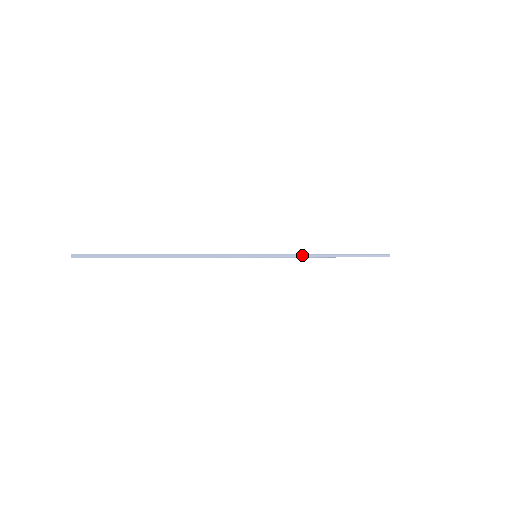
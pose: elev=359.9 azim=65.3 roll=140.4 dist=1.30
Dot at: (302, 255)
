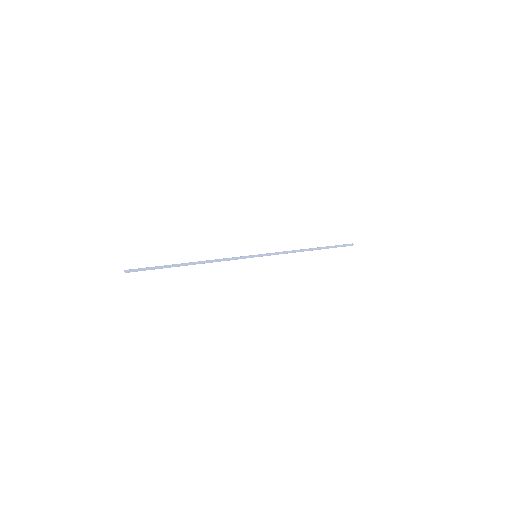
Dot at: (289, 252)
